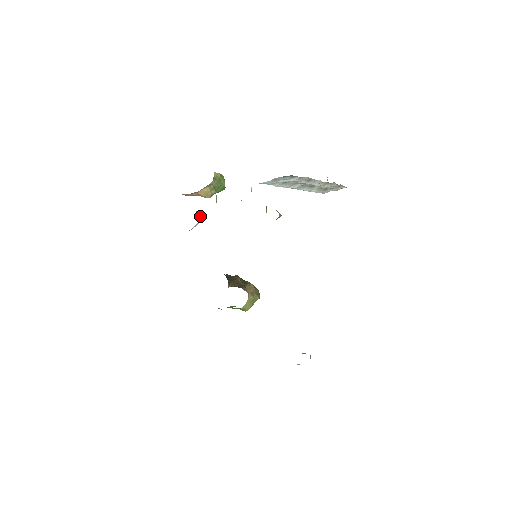
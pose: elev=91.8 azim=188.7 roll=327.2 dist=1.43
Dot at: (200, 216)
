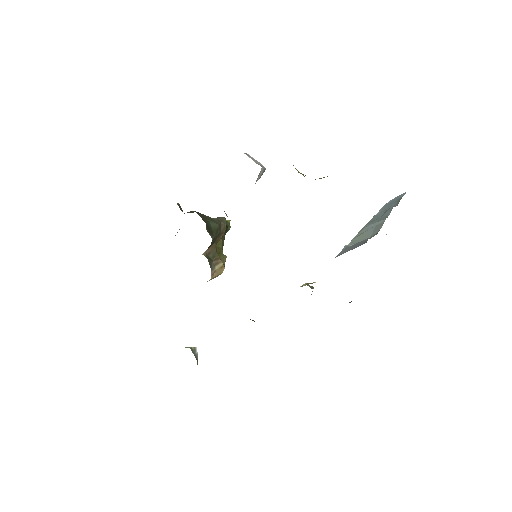
Dot at: (259, 176)
